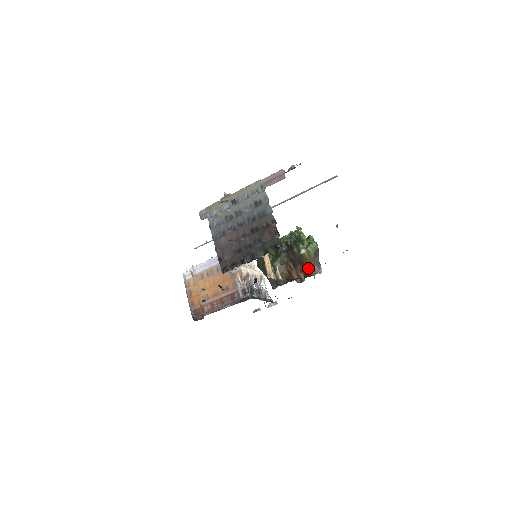
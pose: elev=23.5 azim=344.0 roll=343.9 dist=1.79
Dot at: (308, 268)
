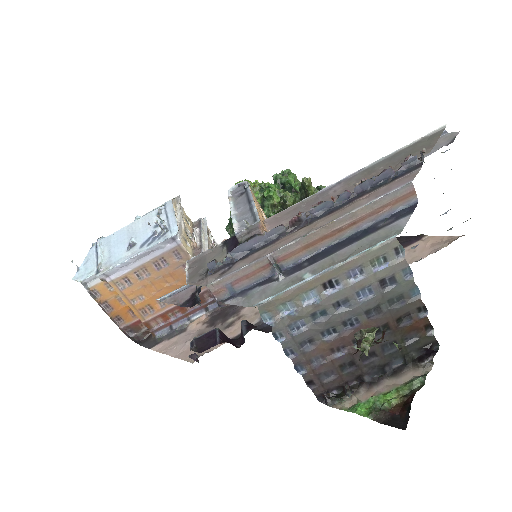
Dot at: occluded
